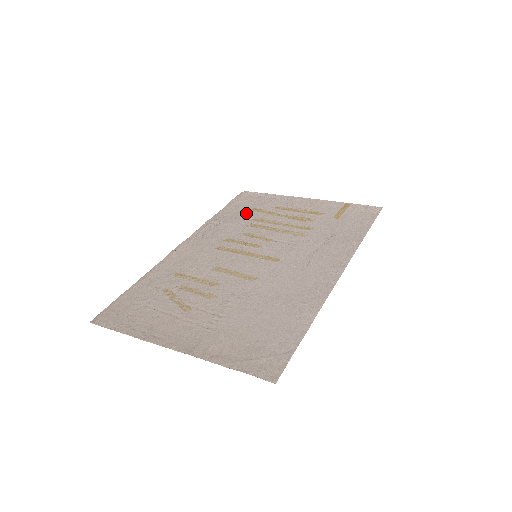
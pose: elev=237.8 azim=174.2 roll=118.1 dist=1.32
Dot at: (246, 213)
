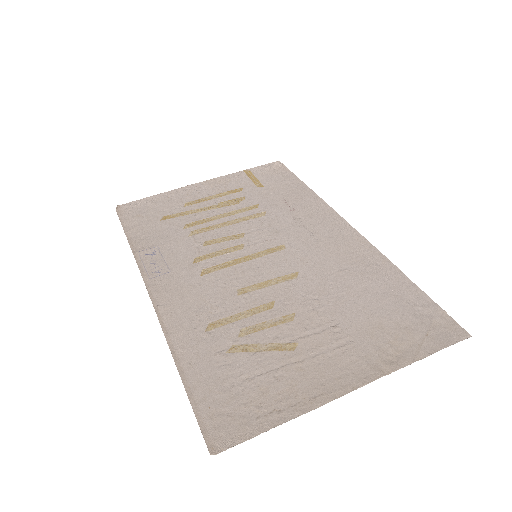
Dot at: (164, 225)
